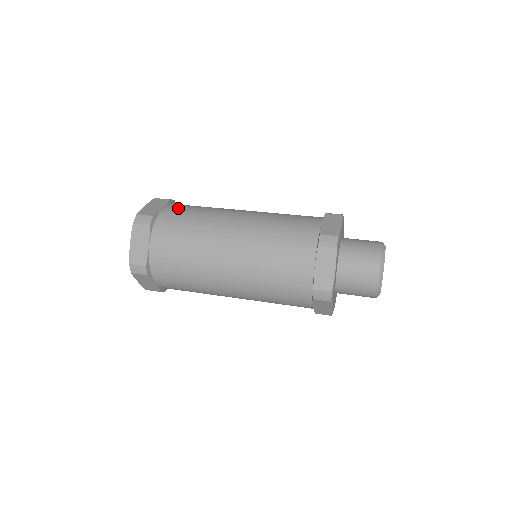
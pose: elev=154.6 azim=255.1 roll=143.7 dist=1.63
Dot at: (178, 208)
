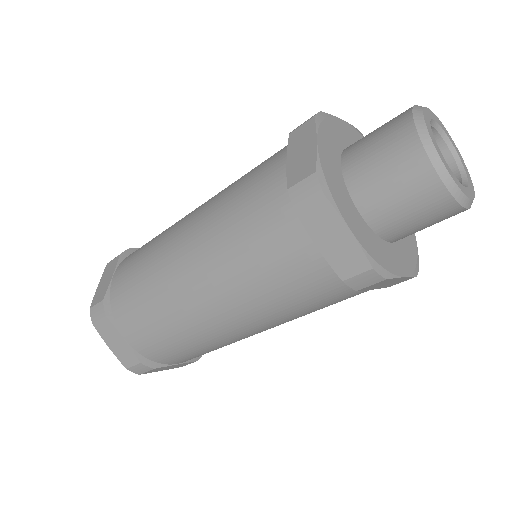
Dot at: occluded
